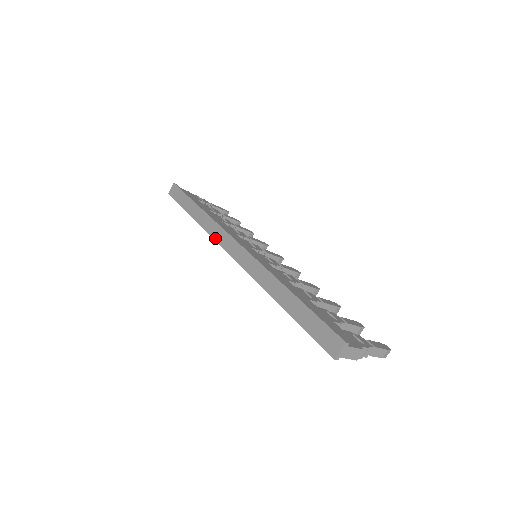
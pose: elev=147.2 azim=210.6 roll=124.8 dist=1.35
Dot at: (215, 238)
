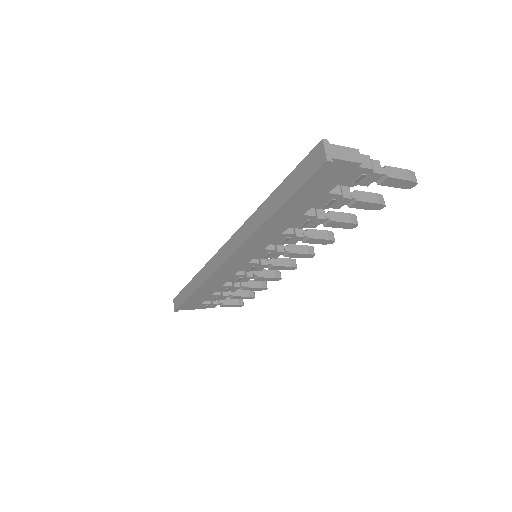
Dot at: (211, 272)
